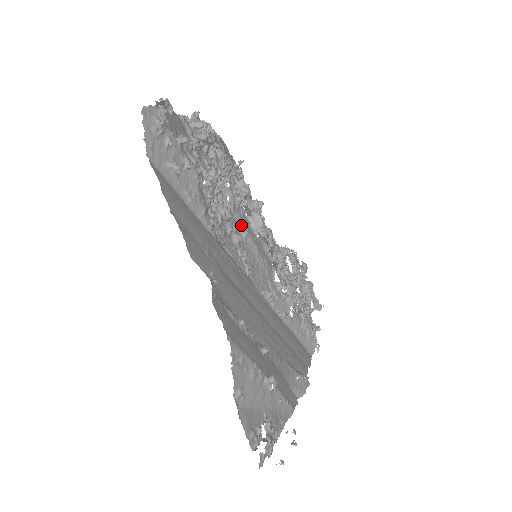
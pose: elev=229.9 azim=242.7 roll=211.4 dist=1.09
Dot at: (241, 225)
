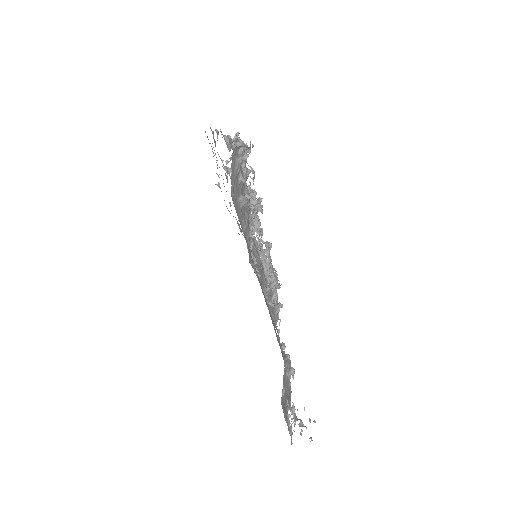
Dot at: occluded
